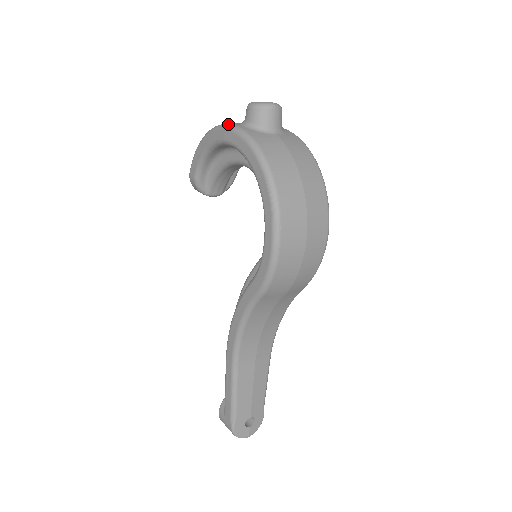
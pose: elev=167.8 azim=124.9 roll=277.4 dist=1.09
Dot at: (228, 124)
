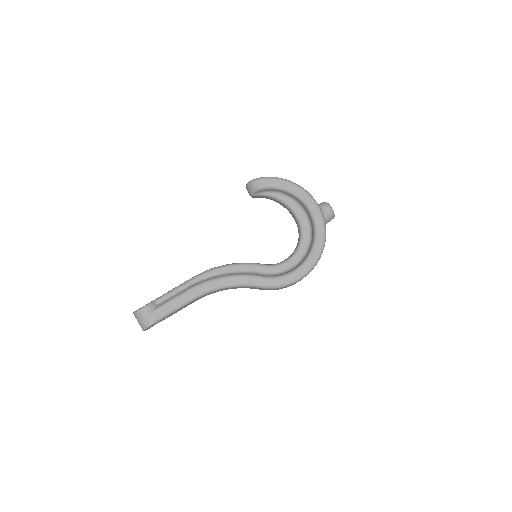
Dot at: occluded
